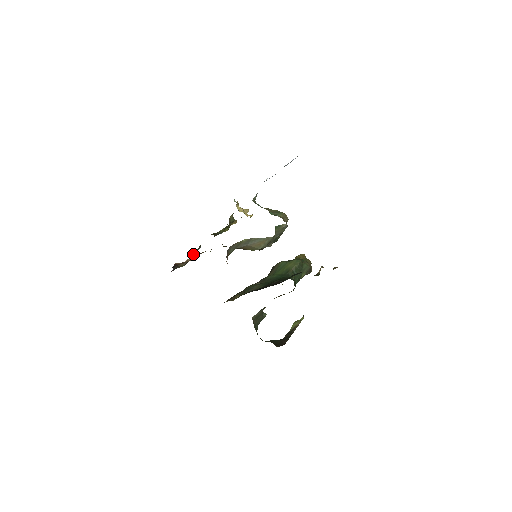
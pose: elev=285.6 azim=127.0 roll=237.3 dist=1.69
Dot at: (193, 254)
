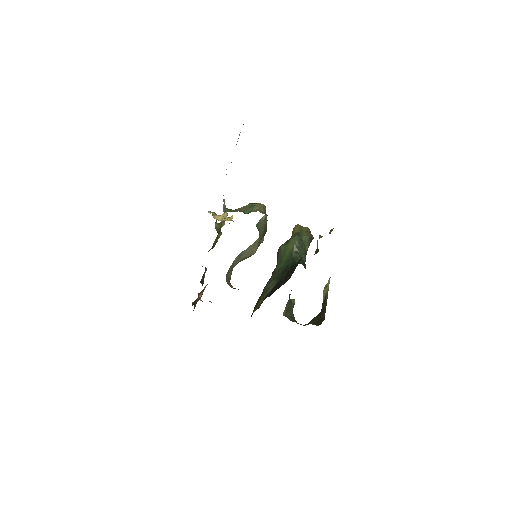
Dot at: (201, 291)
